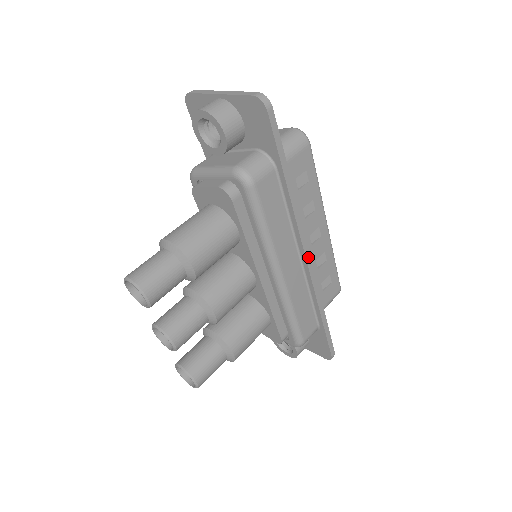
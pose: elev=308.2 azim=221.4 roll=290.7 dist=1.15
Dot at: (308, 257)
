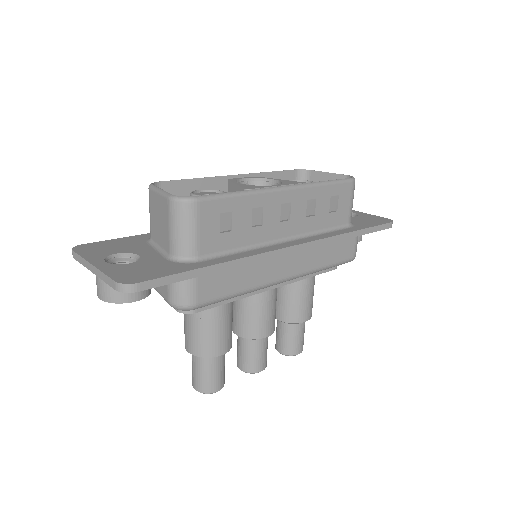
Dot at: (294, 249)
